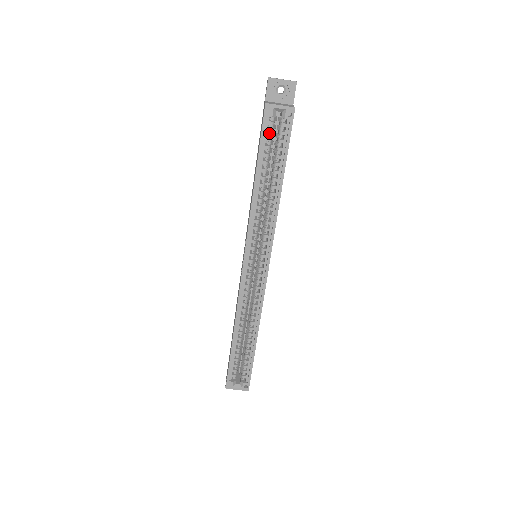
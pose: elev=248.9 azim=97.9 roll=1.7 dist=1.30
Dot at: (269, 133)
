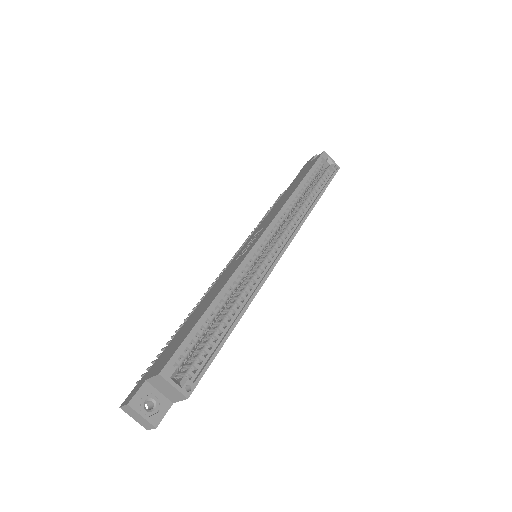
Dot at: occluded
